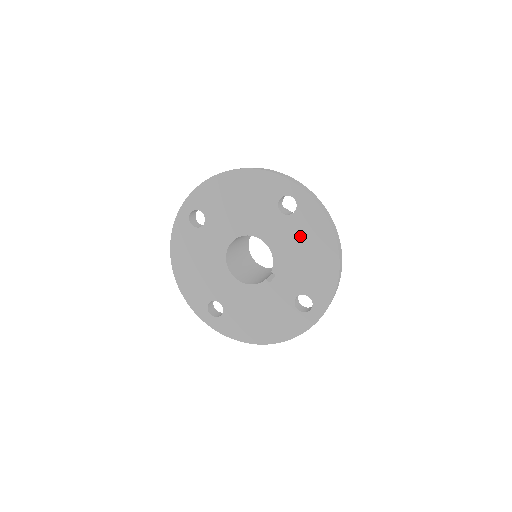
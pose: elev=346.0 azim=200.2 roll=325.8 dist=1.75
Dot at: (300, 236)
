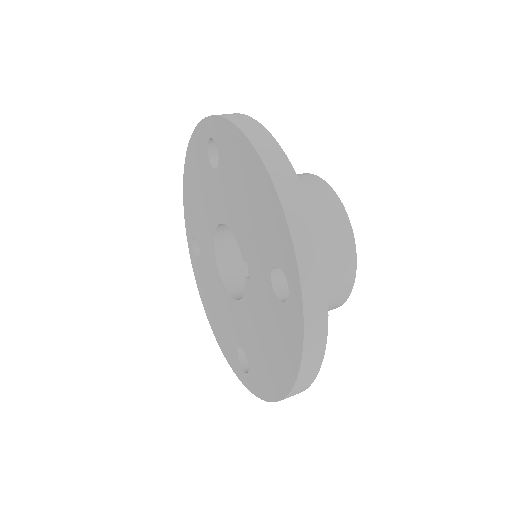
Dot at: (233, 180)
